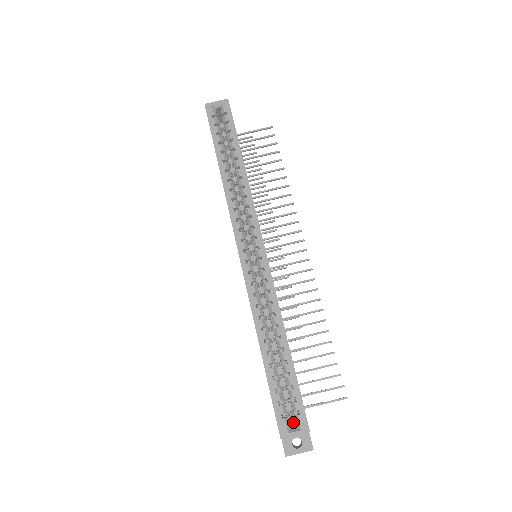
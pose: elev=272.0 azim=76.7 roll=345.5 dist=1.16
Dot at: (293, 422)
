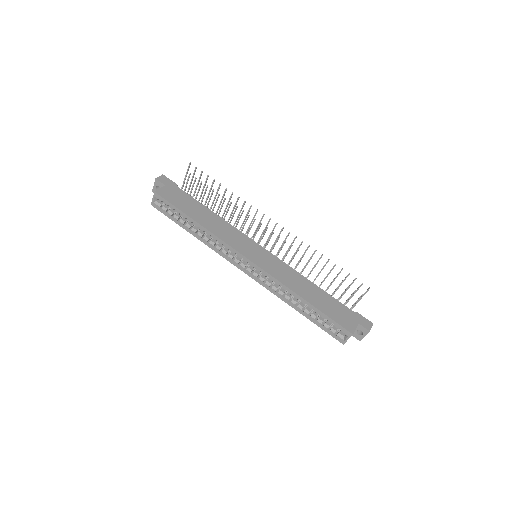
Dot at: occluded
